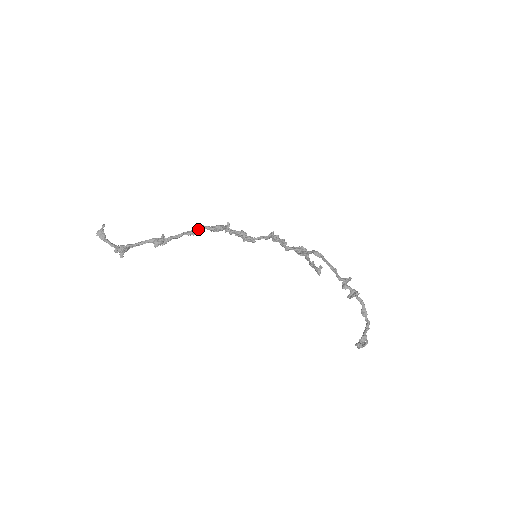
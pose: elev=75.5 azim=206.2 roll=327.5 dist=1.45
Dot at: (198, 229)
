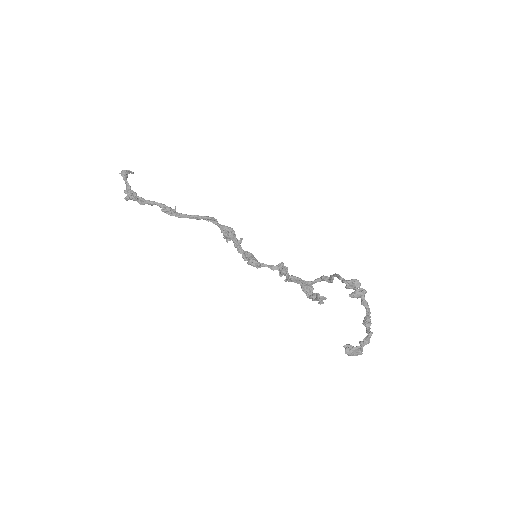
Dot at: (211, 217)
